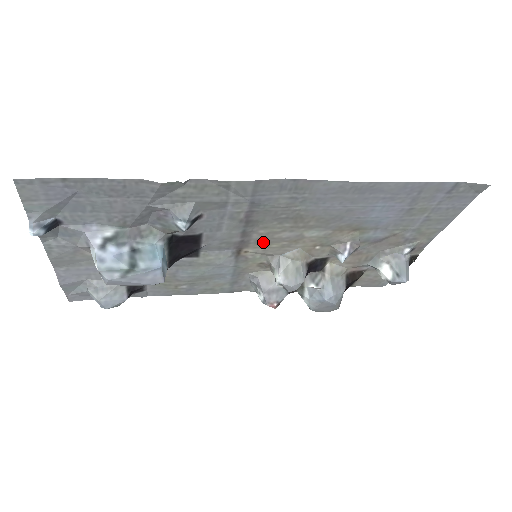
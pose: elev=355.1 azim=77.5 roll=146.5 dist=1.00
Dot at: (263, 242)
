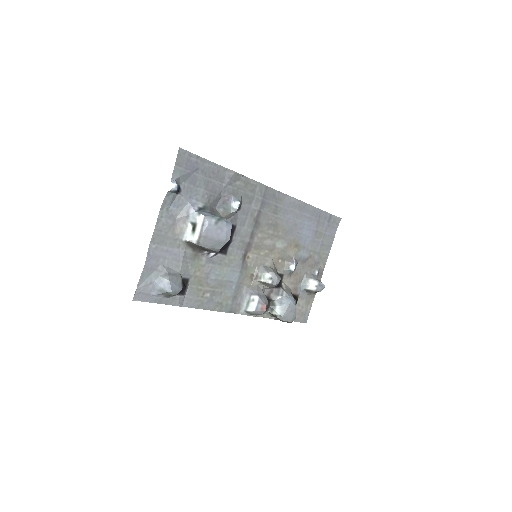
Dot at: (258, 248)
